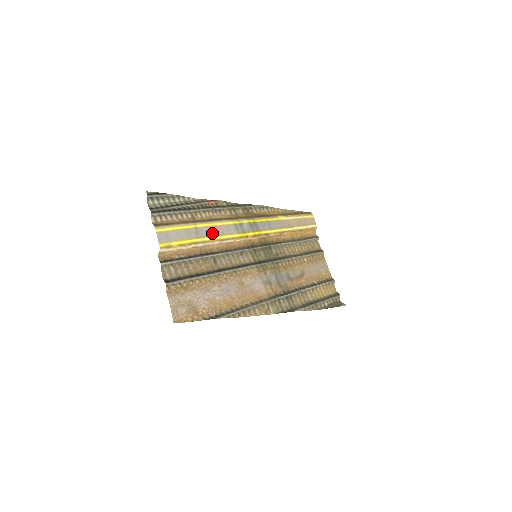
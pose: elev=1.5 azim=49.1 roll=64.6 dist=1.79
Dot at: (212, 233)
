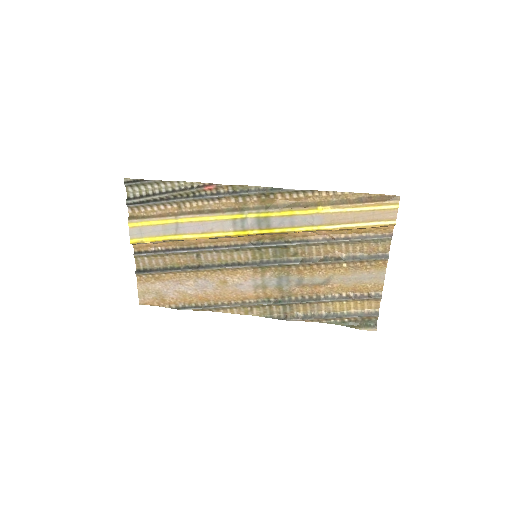
Dot at: (196, 229)
